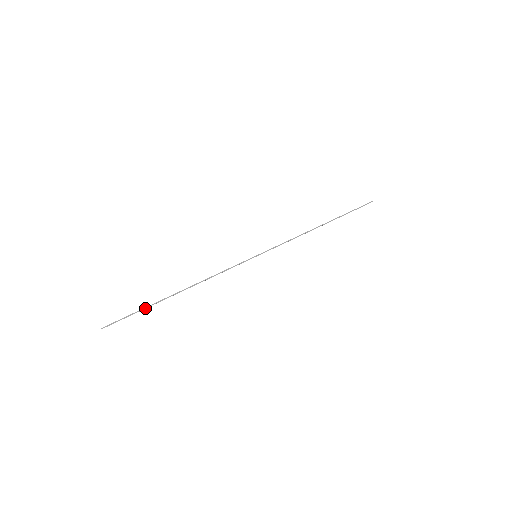
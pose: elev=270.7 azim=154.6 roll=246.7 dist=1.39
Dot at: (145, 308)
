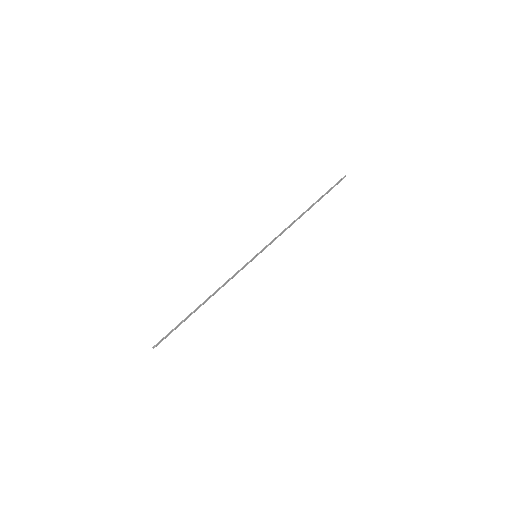
Dot at: (179, 324)
